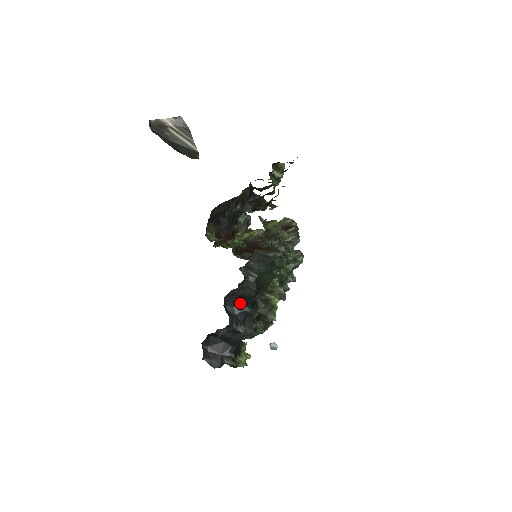
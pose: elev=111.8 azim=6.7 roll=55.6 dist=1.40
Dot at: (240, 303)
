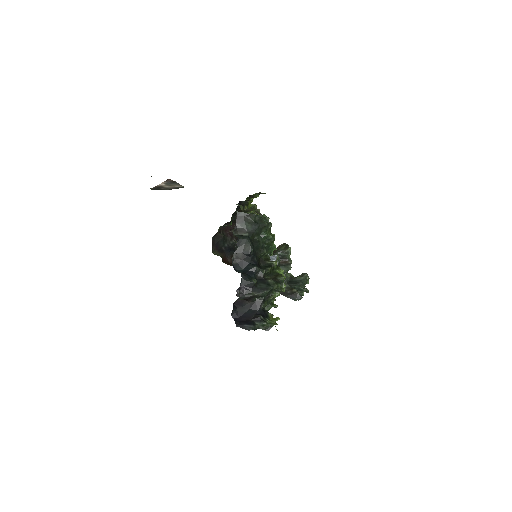
Dot at: (246, 264)
